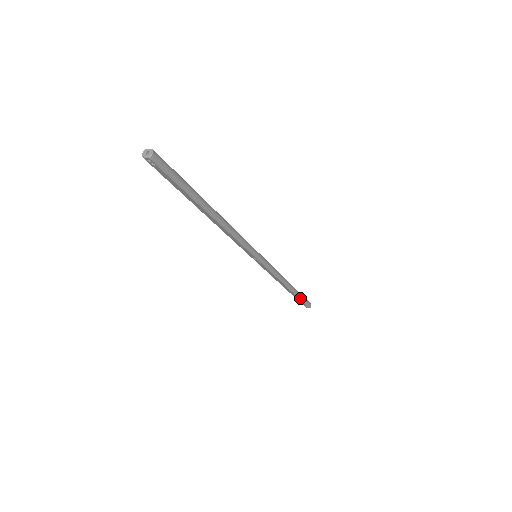
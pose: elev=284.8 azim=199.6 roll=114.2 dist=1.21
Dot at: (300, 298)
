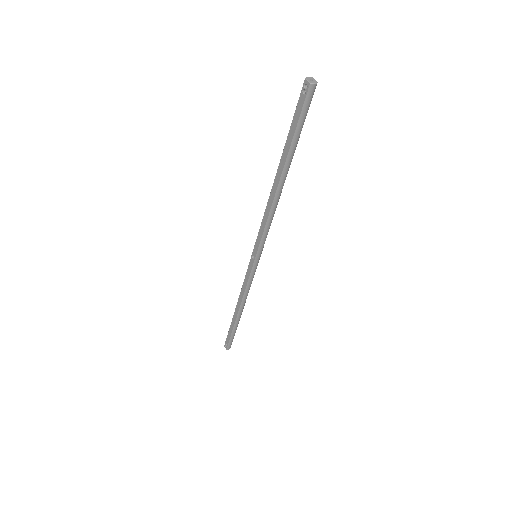
Dot at: (233, 332)
